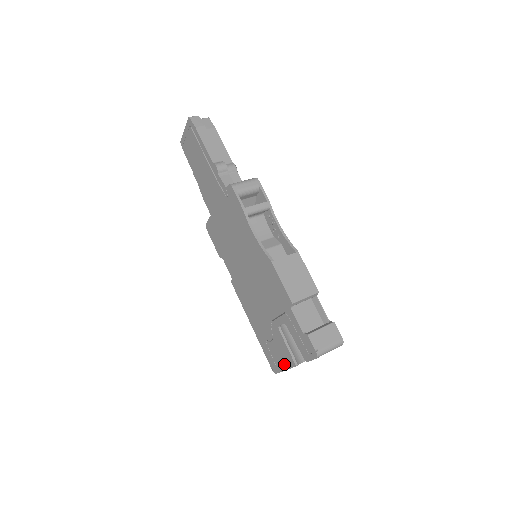
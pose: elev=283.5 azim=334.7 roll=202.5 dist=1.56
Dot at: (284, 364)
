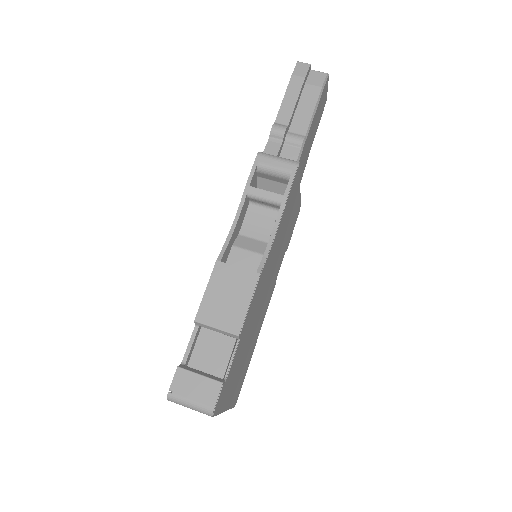
Dot at: occluded
